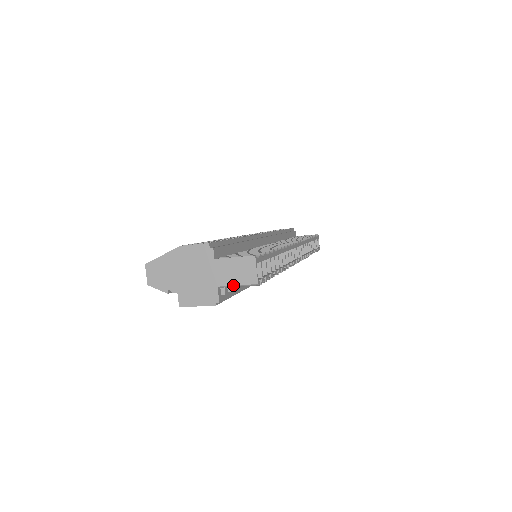
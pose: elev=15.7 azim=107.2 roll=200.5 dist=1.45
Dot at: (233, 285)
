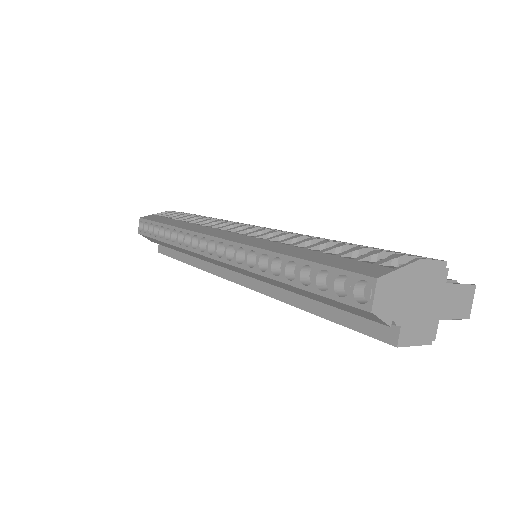
Dot at: occluded
